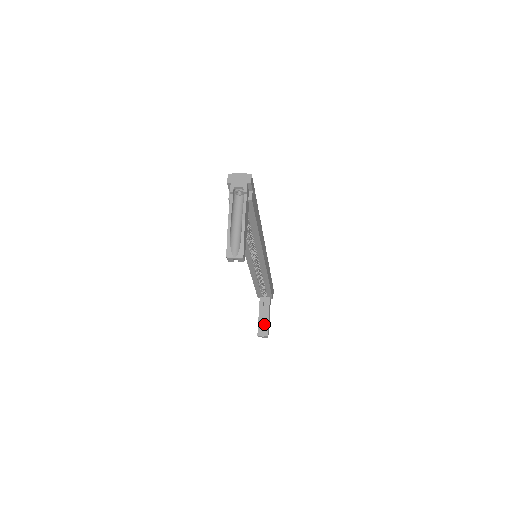
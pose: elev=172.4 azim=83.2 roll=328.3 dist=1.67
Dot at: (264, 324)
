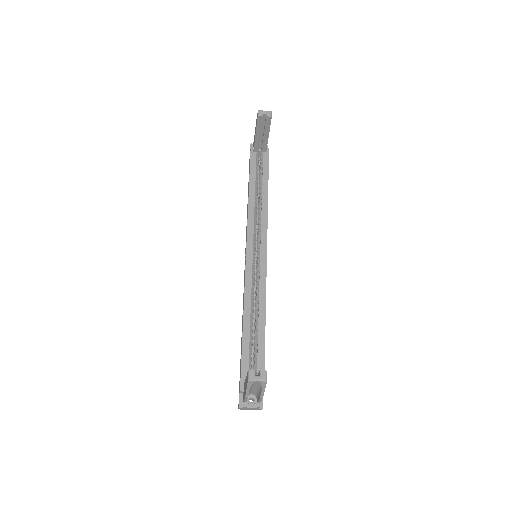
Dot at: occluded
